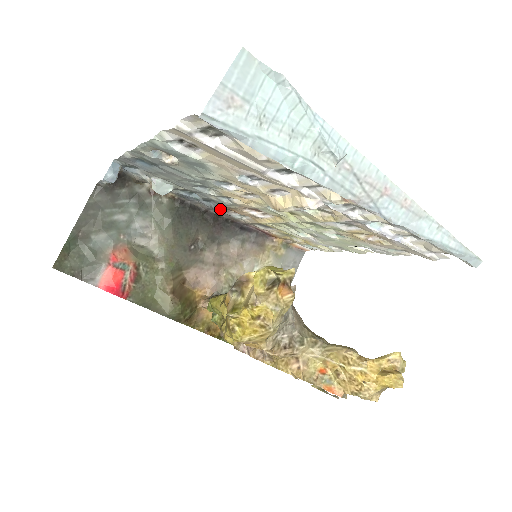
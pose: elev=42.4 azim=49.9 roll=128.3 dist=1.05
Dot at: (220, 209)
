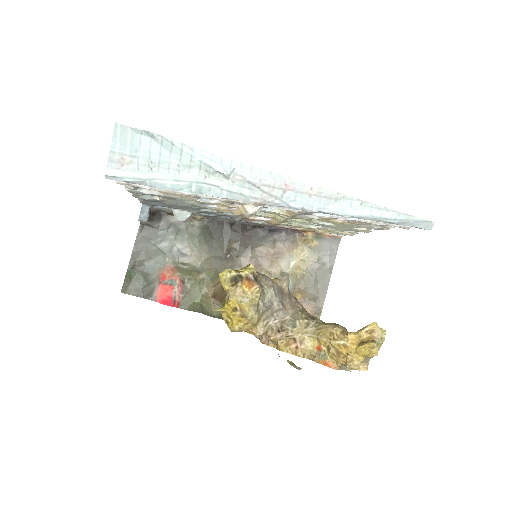
Dot at: occluded
